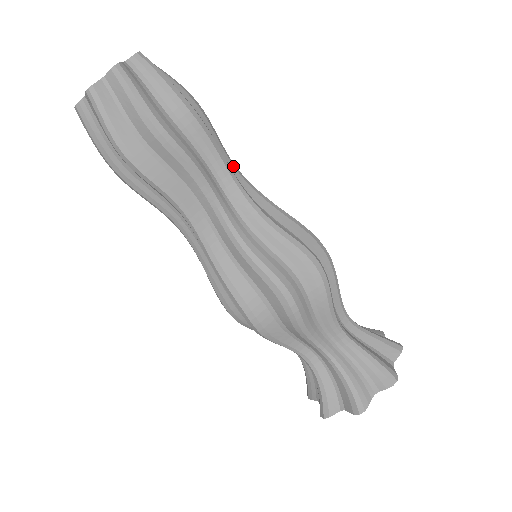
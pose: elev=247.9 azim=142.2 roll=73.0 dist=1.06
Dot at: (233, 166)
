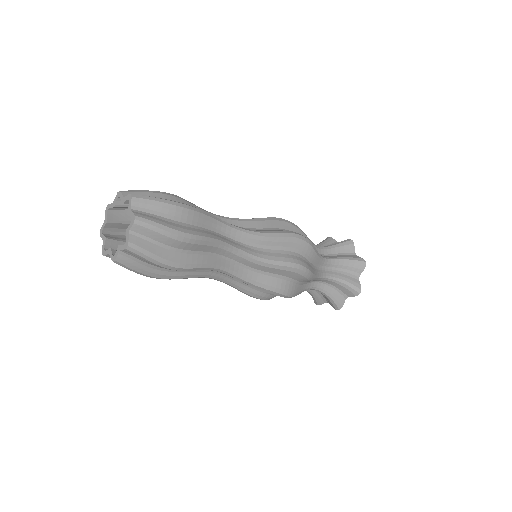
Dot at: (227, 251)
